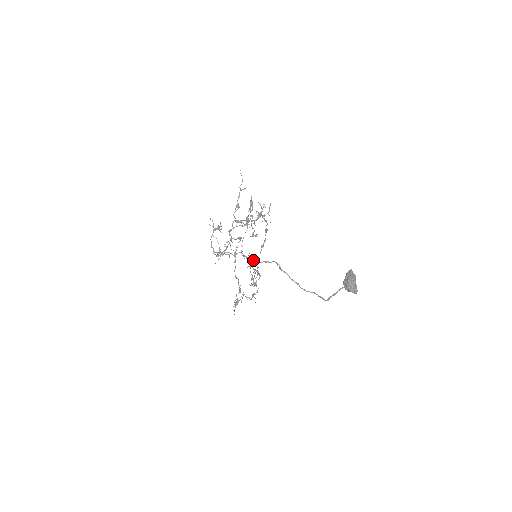
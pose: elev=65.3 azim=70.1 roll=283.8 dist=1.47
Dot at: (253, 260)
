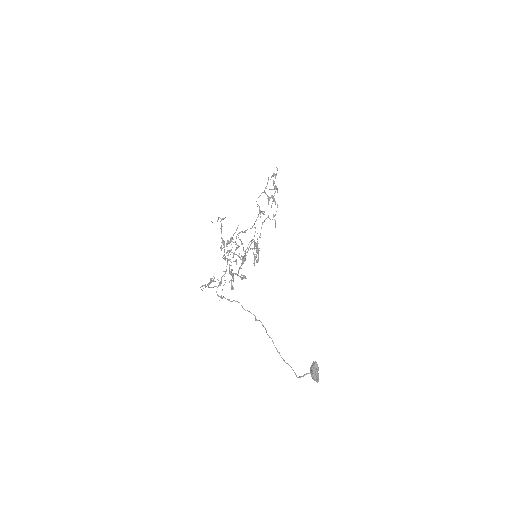
Dot at: occluded
